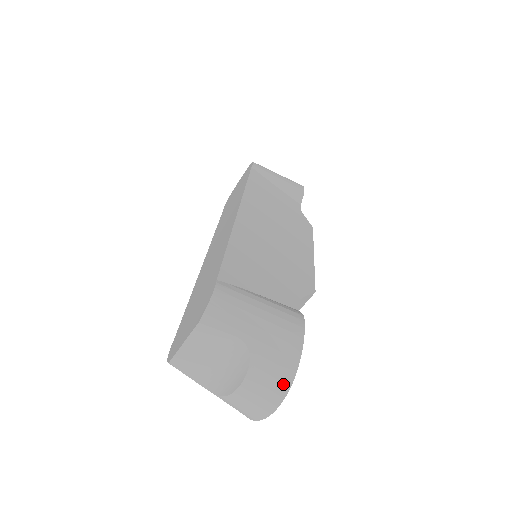
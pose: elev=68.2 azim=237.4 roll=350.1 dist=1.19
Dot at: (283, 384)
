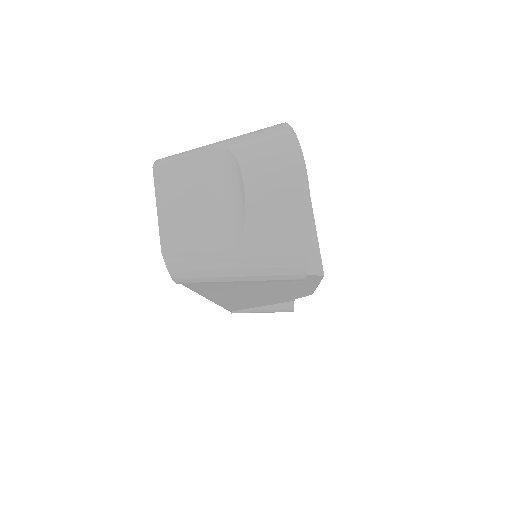
Dot at: (286, 140)
